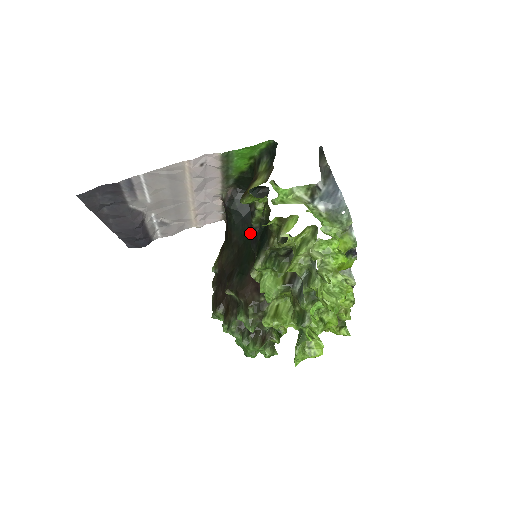
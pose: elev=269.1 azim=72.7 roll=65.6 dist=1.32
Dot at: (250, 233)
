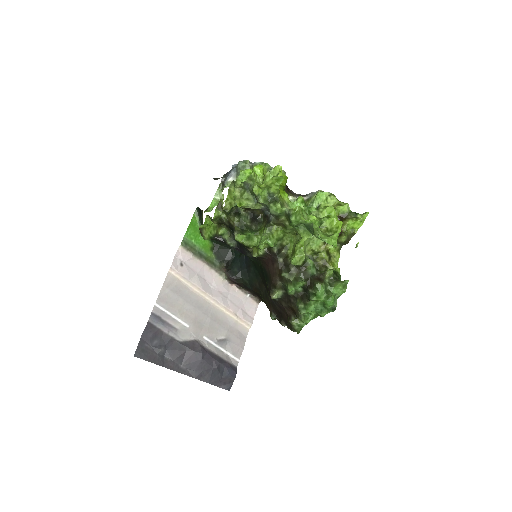
Dot at: (254, 265)
